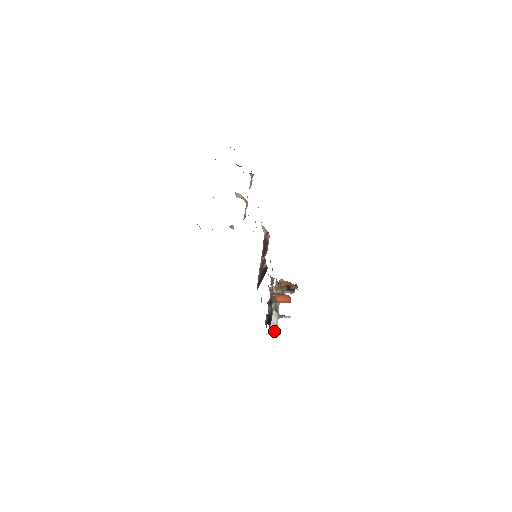
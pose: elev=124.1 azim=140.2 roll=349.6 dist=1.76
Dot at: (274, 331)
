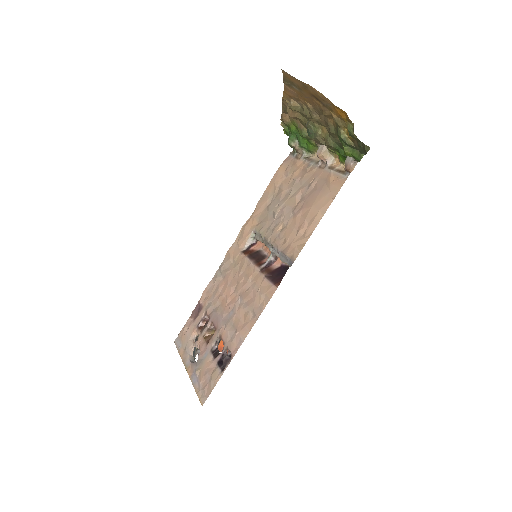
Dot at: occluded
